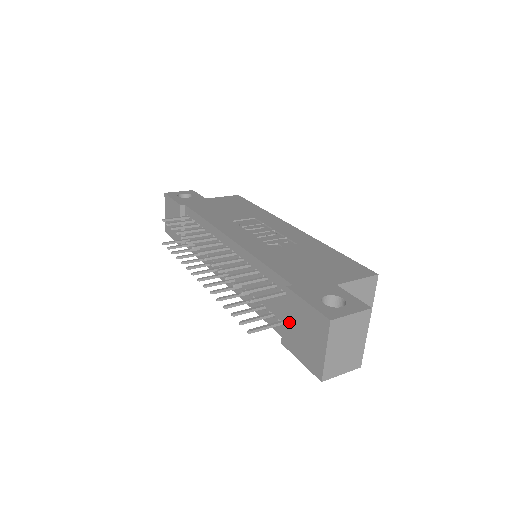
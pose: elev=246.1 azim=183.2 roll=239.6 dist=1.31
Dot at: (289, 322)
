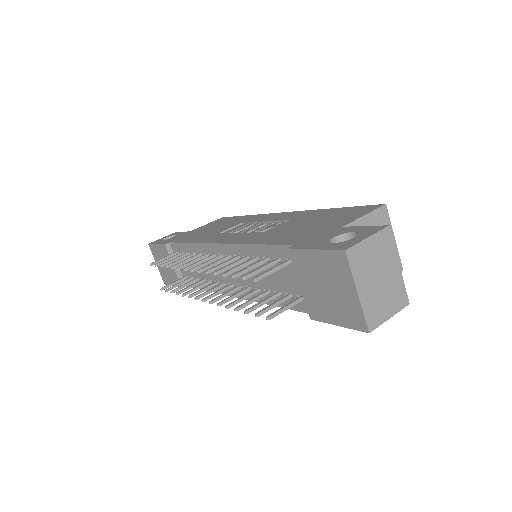
Dot at: (307, 287)
